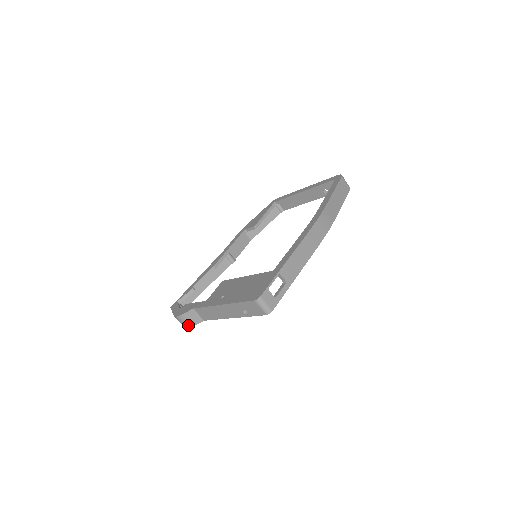
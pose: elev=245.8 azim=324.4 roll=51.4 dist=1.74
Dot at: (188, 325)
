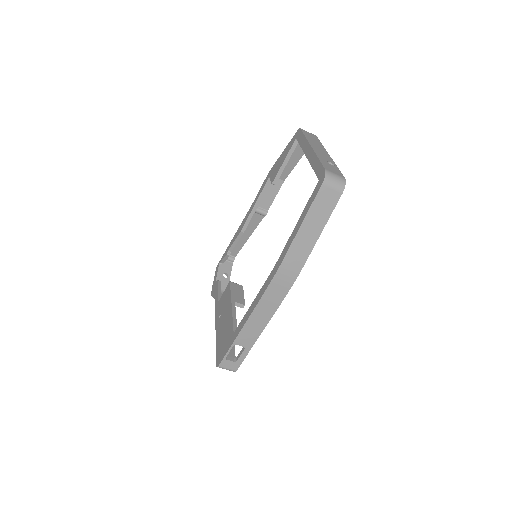
Dot at: occluded
